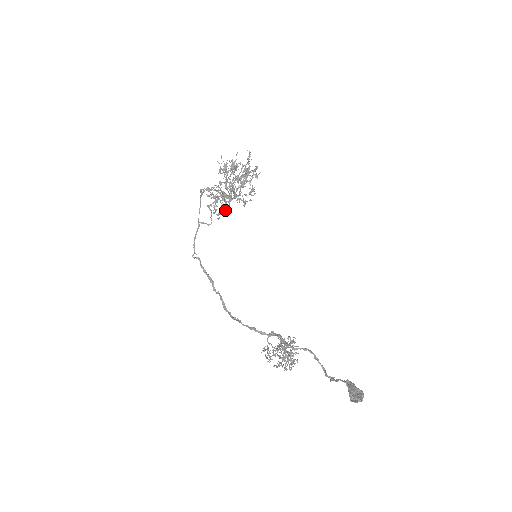
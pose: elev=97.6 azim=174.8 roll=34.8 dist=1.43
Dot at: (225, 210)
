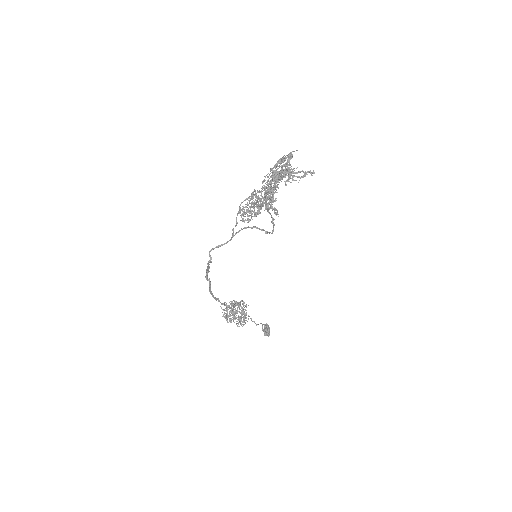
Dot at: (251, 211)
